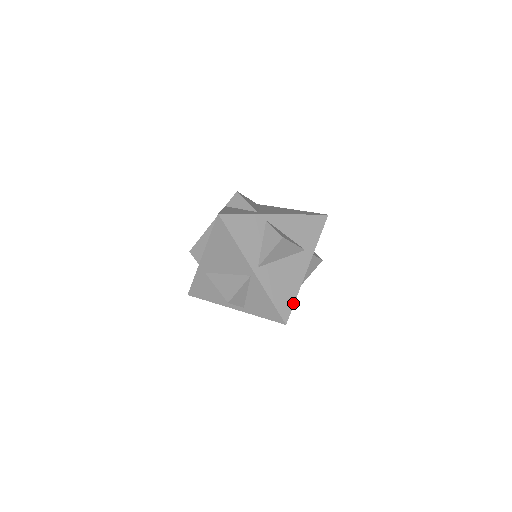
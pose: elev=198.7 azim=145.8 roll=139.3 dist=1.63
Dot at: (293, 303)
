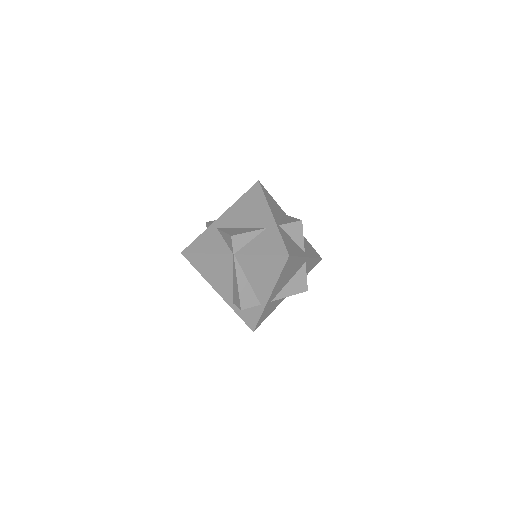
Dot at: (311, 246)
